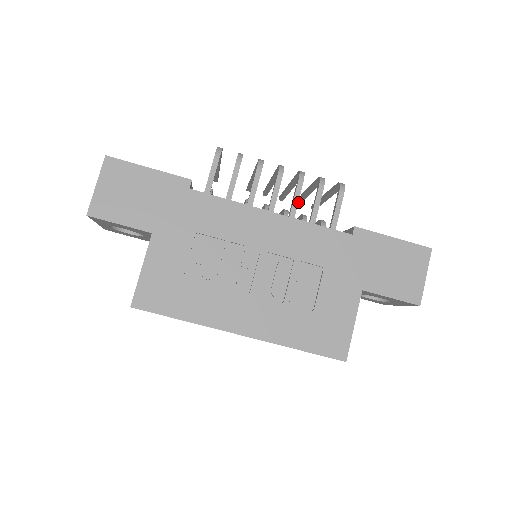
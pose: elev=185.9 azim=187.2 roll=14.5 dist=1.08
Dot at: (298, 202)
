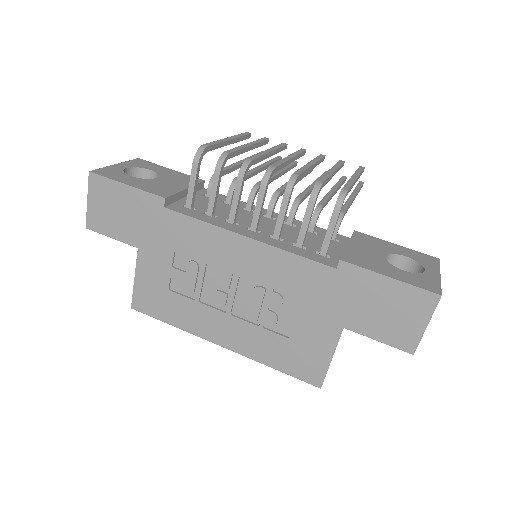
Dot at: occluded
